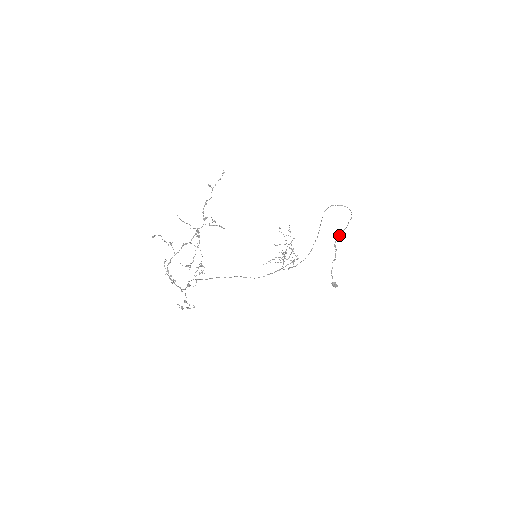
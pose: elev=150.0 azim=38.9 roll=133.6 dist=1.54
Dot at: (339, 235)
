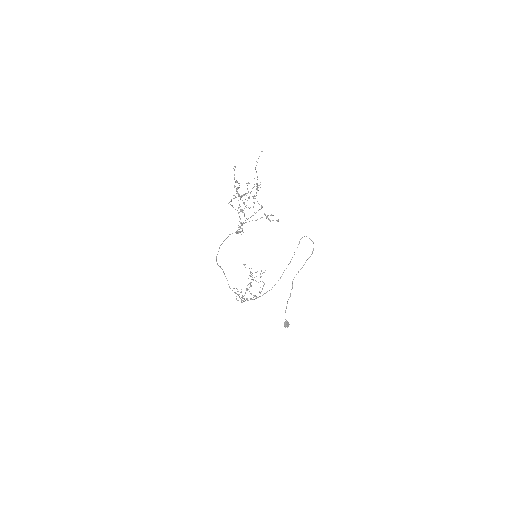
Dot at: occluded
